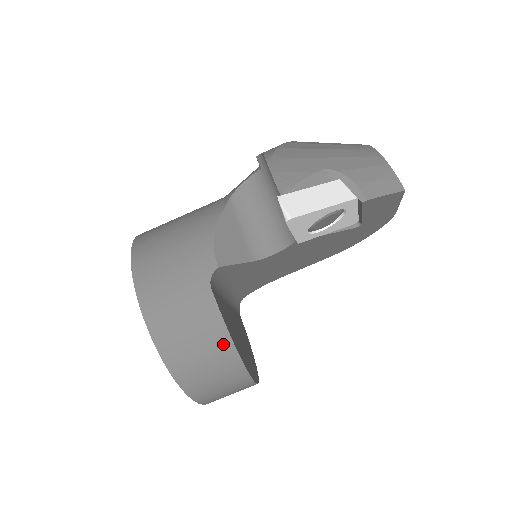
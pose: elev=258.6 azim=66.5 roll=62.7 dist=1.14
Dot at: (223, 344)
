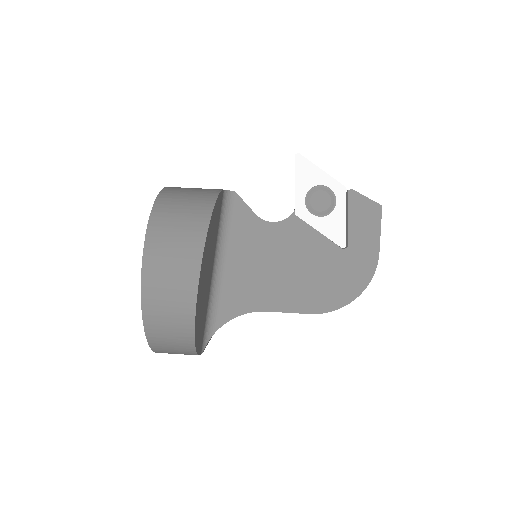
Dot at: (208, 200)
